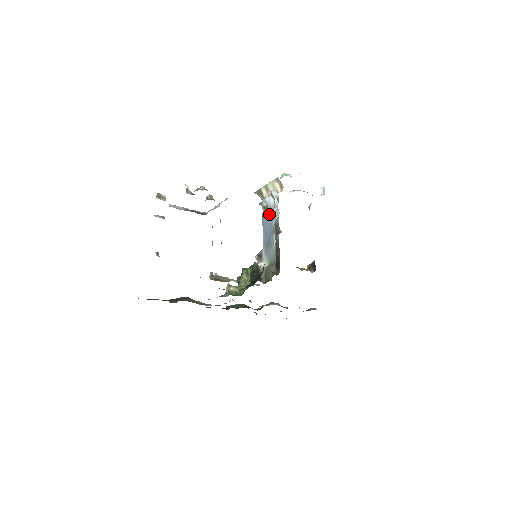
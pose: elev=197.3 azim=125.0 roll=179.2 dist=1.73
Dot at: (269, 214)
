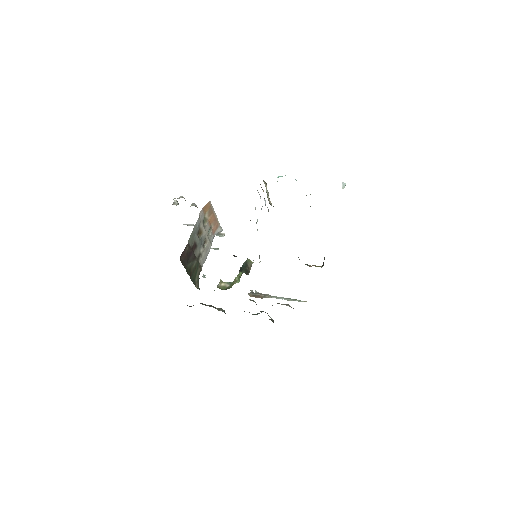
Dot at: occluded
